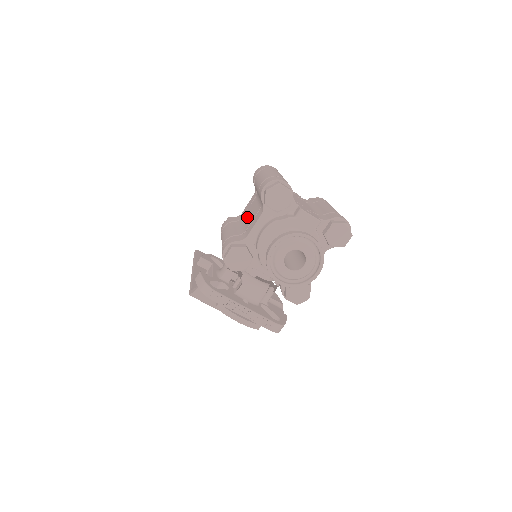
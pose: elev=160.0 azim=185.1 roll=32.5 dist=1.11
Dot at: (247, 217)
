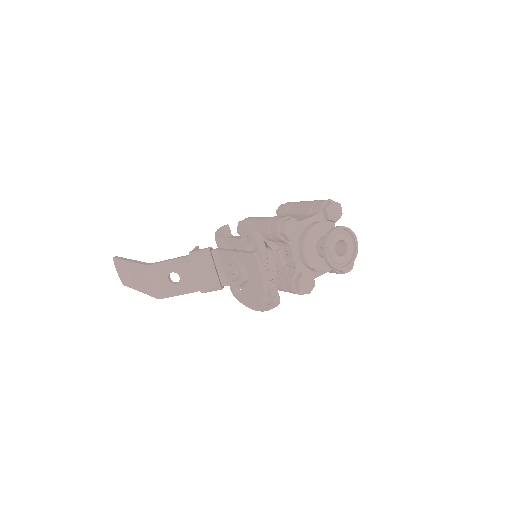
Dot at: occluded
